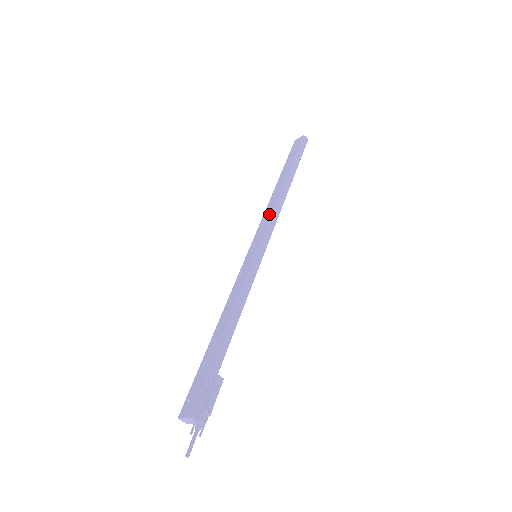
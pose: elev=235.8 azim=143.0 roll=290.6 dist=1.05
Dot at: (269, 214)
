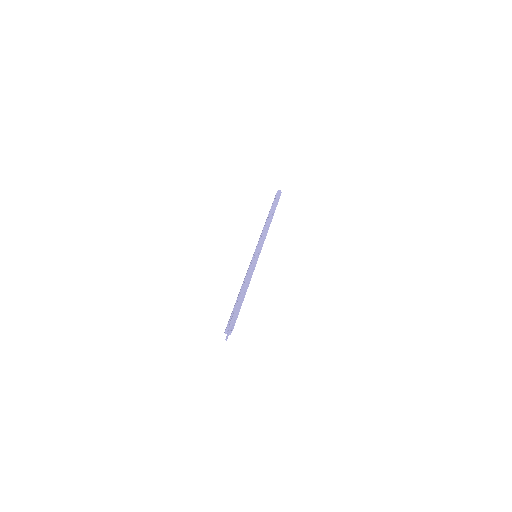
Dot at: (261, 235)
